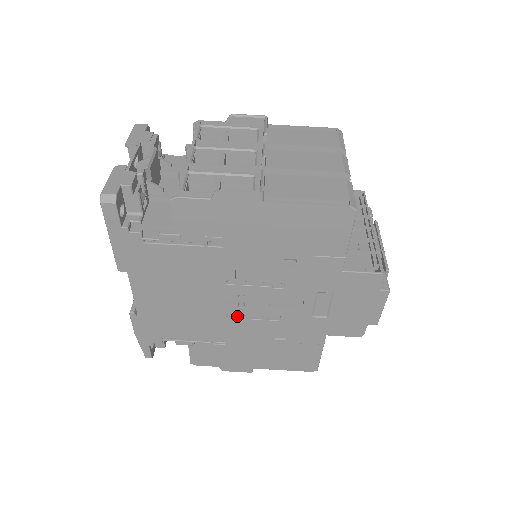
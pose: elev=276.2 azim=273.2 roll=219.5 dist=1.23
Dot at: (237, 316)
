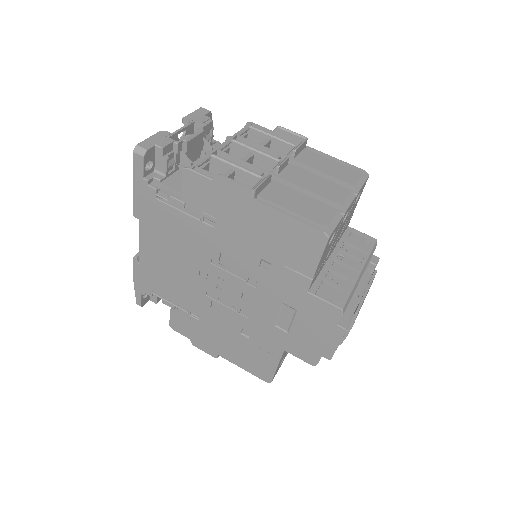
Dot at: (215, 297)
